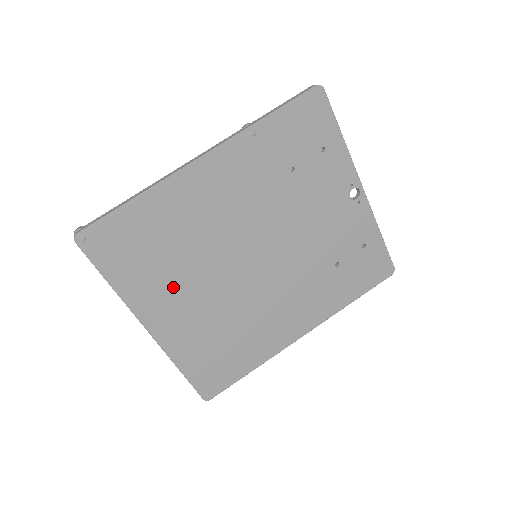
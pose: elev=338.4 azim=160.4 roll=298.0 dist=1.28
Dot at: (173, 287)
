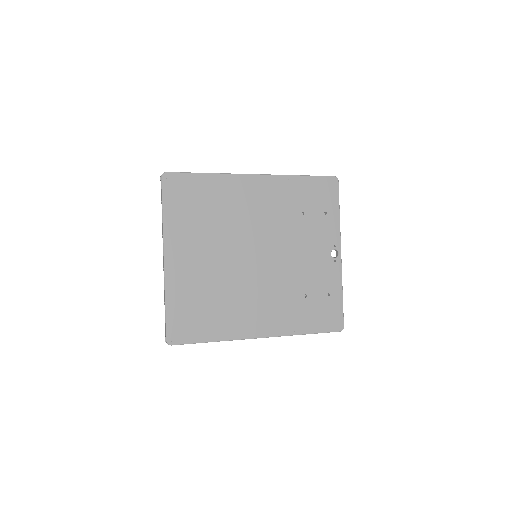
Dot at: (197, 240)
